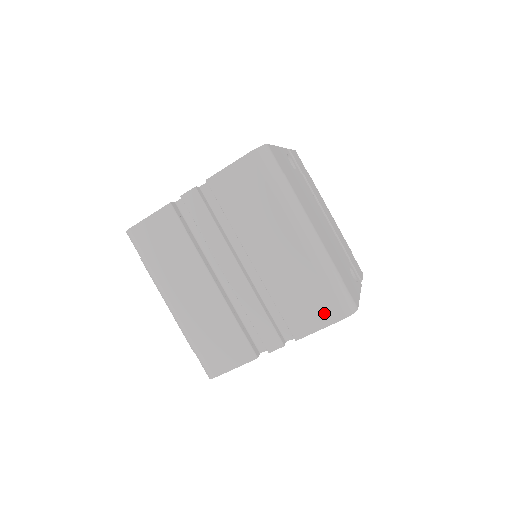
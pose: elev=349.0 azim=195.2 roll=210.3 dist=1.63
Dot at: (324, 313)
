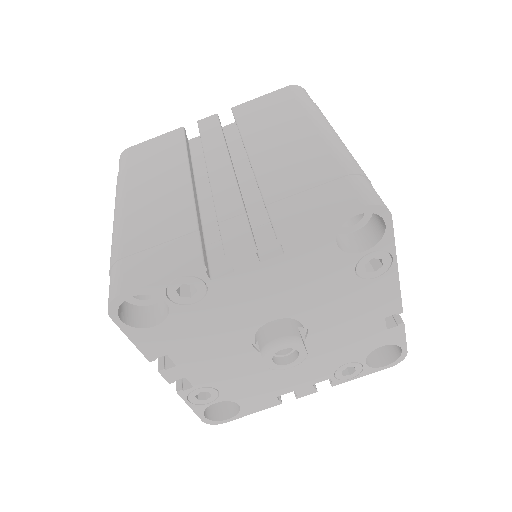
Dot at: (334, 201)
